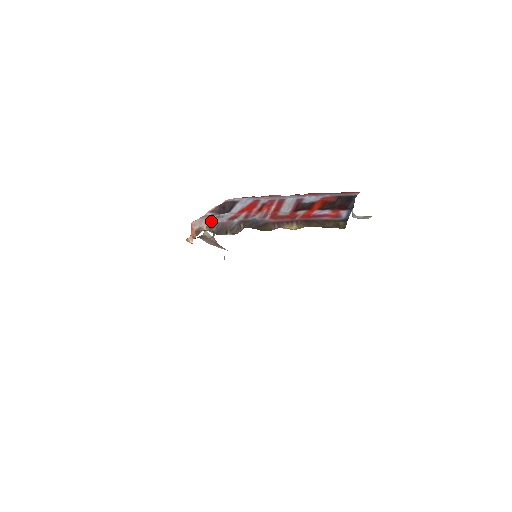
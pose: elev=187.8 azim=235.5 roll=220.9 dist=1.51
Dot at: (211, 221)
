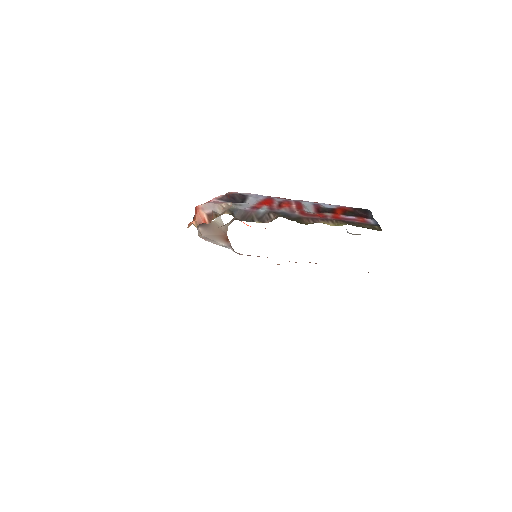
Dot at: (229, 207)
